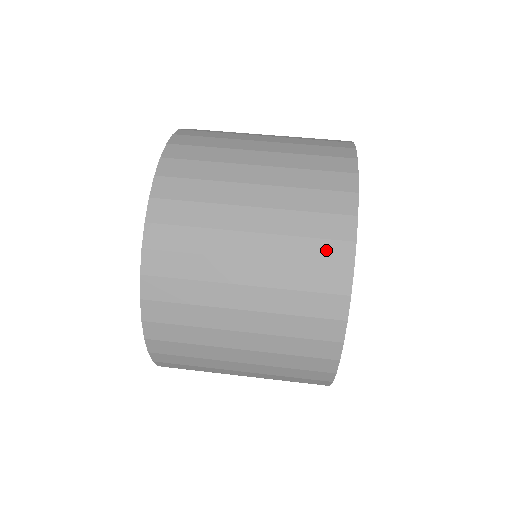
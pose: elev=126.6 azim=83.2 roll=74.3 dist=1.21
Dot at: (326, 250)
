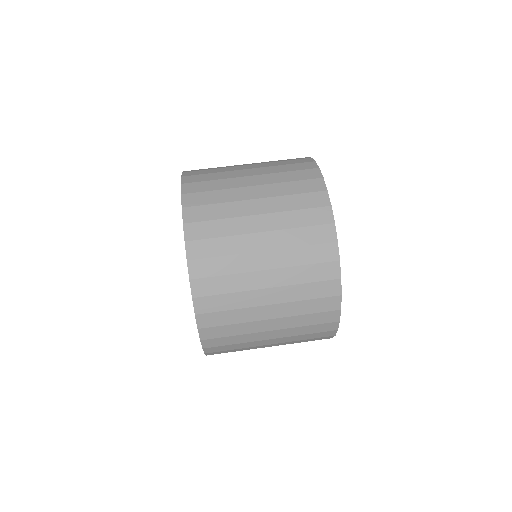
Dot at: (310, 199)
